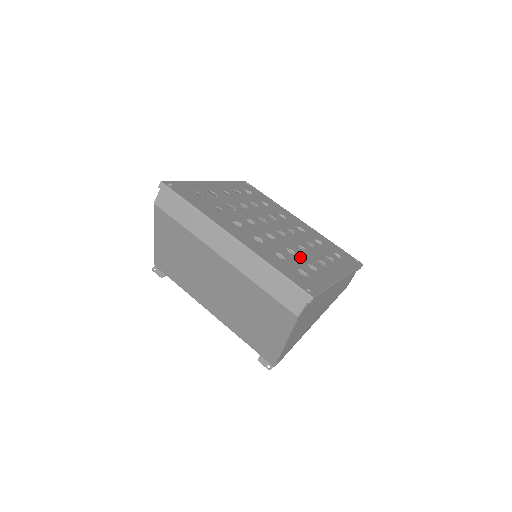
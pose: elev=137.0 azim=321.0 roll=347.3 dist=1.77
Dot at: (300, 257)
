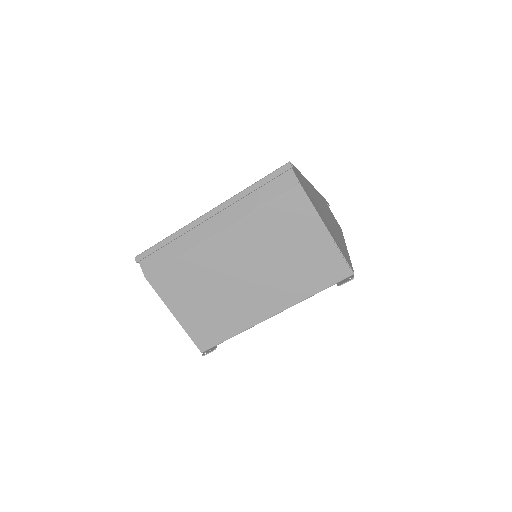
Dot at: occluded
